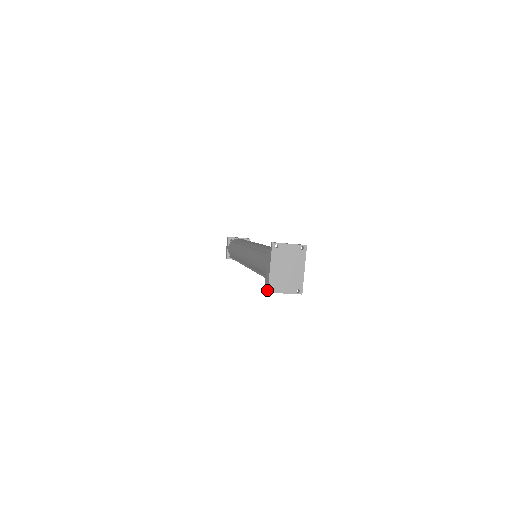
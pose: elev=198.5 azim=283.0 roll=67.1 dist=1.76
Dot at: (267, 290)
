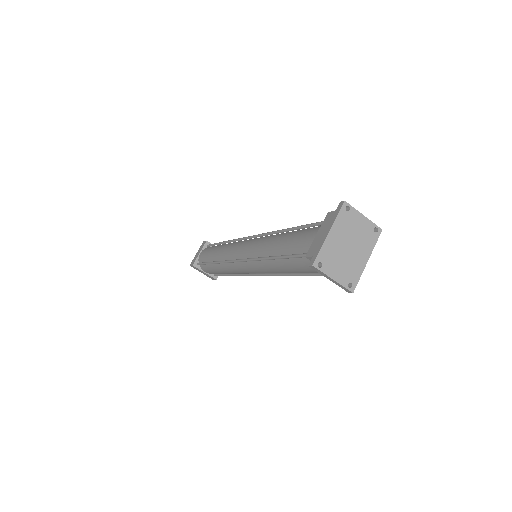
Dot at: (312, 262)
